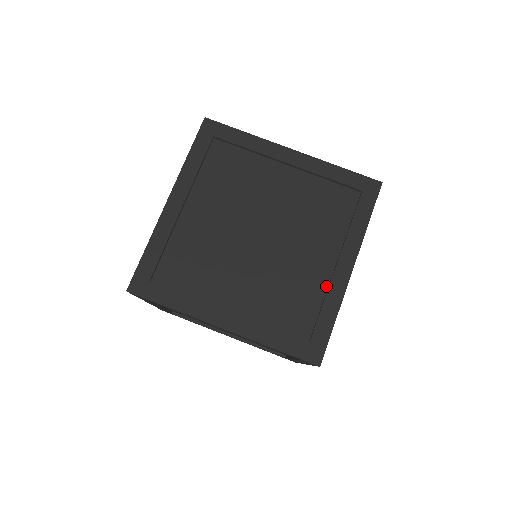
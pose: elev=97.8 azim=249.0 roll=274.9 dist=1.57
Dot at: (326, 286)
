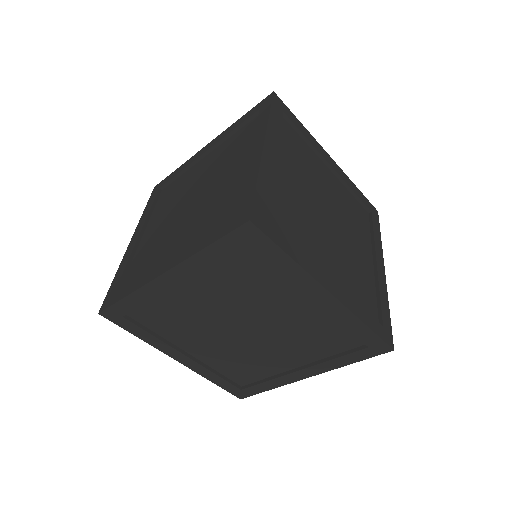
Dot at: (280, 372)
